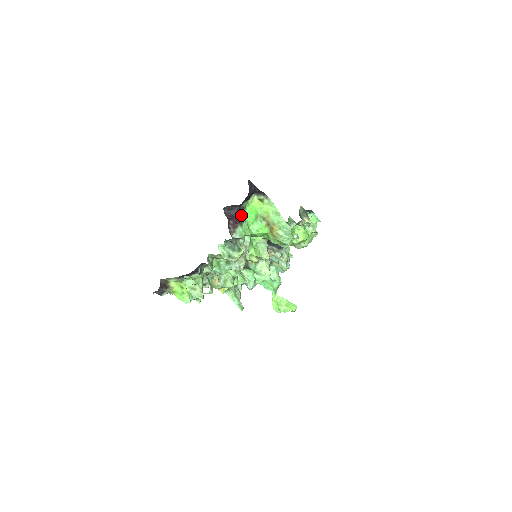
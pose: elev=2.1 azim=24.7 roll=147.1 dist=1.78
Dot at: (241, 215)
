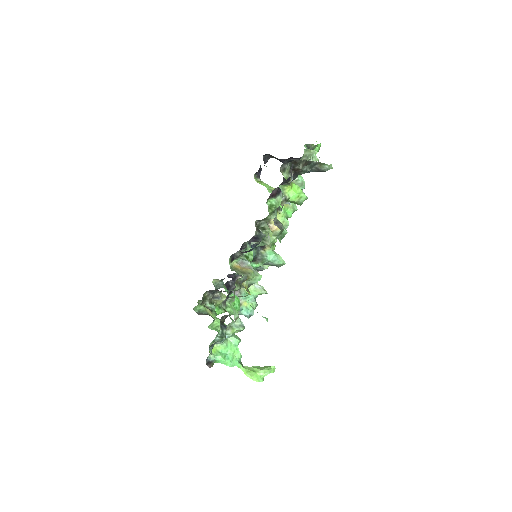
Dot at: occluded
